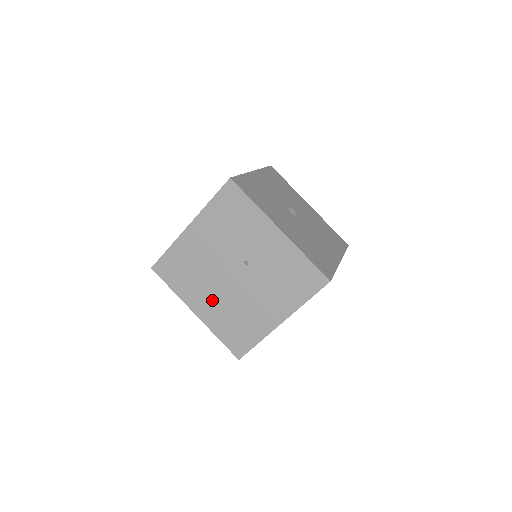
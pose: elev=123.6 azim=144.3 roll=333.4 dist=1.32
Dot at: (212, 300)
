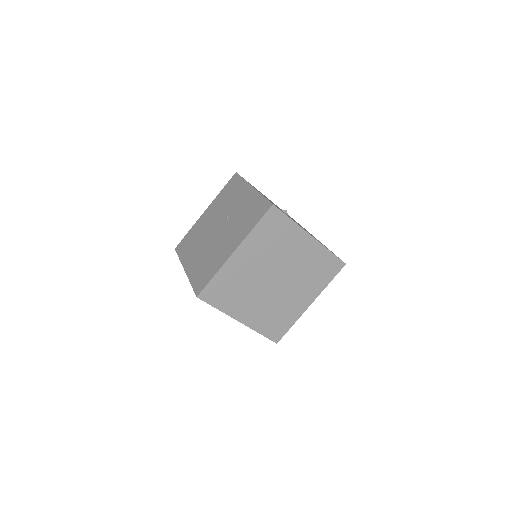
Dot at: (198, 255)
